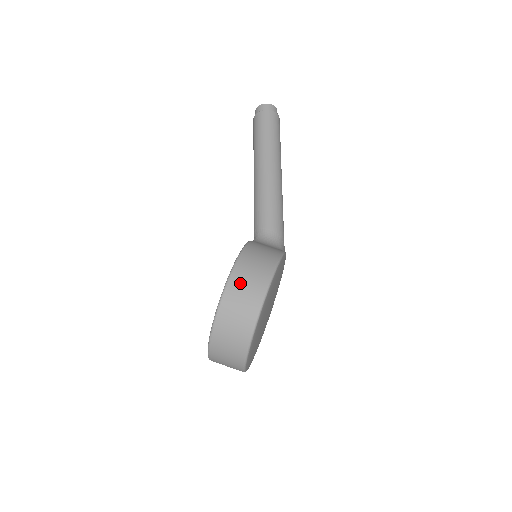
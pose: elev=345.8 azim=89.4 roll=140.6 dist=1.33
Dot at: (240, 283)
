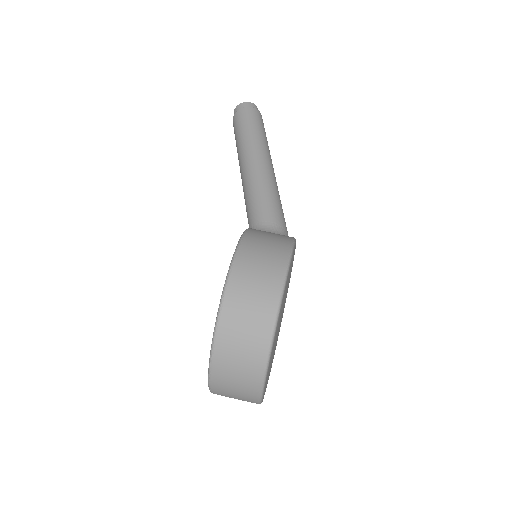
Dot at: (249, 267)
